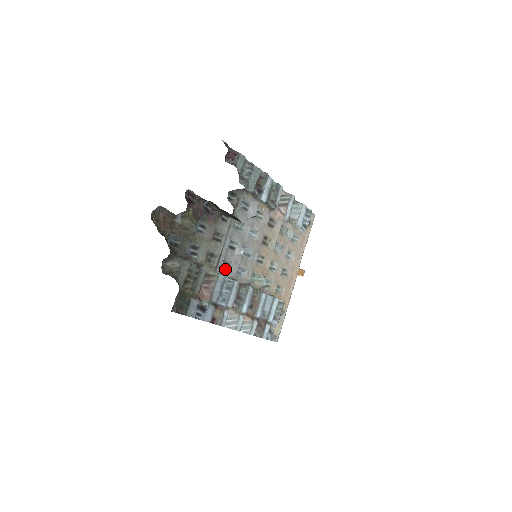
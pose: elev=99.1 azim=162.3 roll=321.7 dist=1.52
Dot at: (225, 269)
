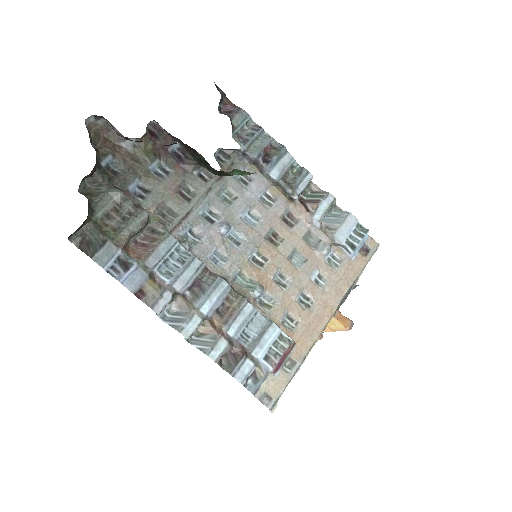
Dot at: (190, 242)
